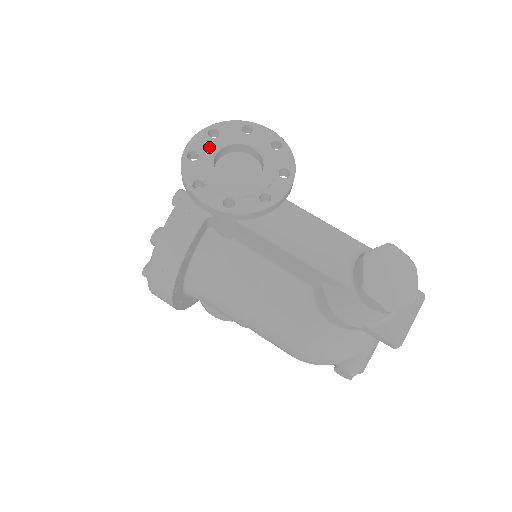
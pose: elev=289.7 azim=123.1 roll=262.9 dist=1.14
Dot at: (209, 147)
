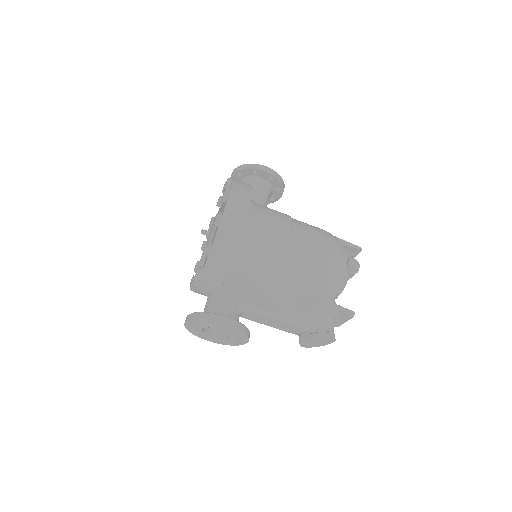
Dot at: (196, 327)
